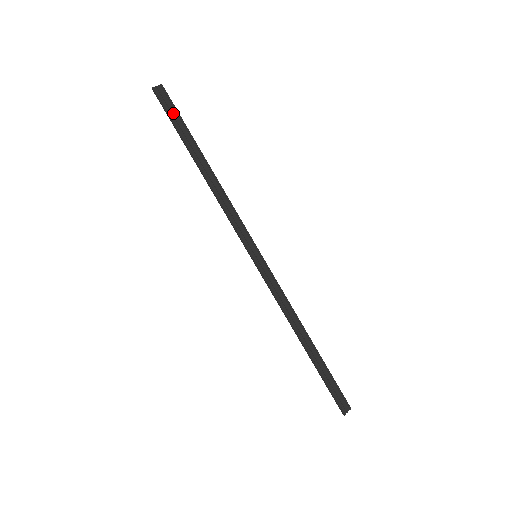
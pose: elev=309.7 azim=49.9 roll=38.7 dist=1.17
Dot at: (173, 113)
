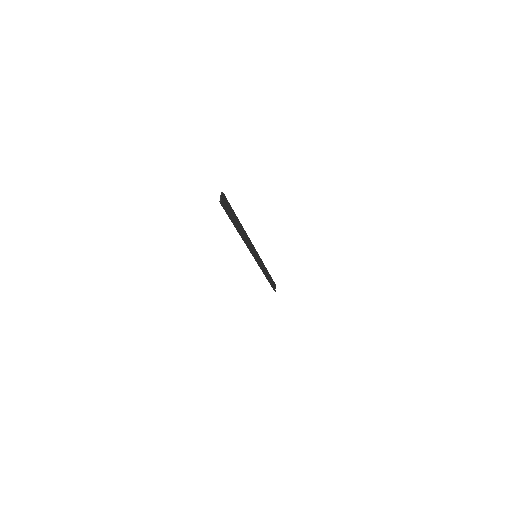
Dot at: (228, 208)
